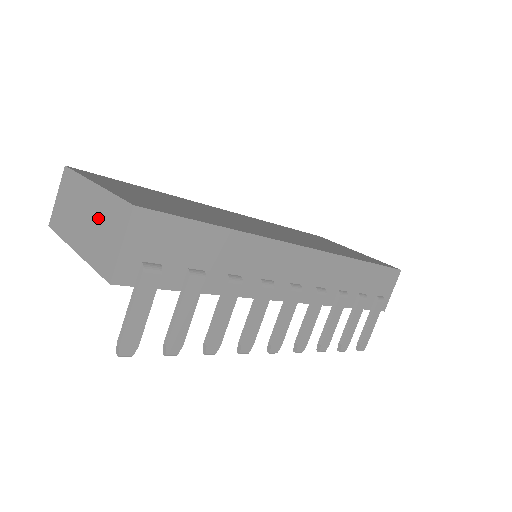
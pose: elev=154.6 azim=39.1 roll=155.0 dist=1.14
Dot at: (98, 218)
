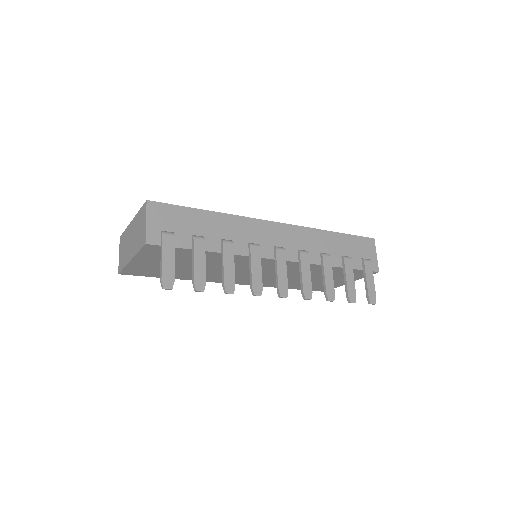
Dot at: (136, 230)
